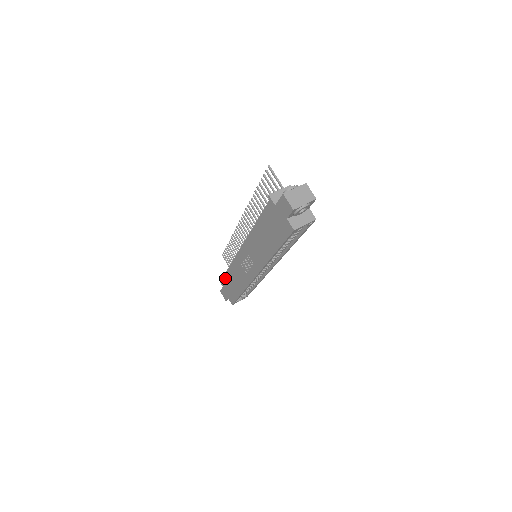
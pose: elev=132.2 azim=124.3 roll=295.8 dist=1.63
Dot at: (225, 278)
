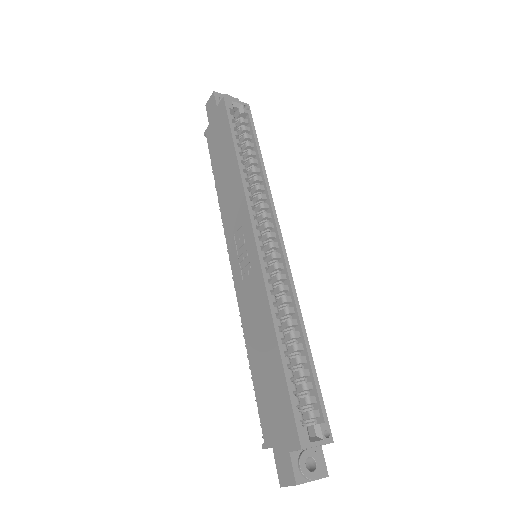
Dot at: (259, 399)
